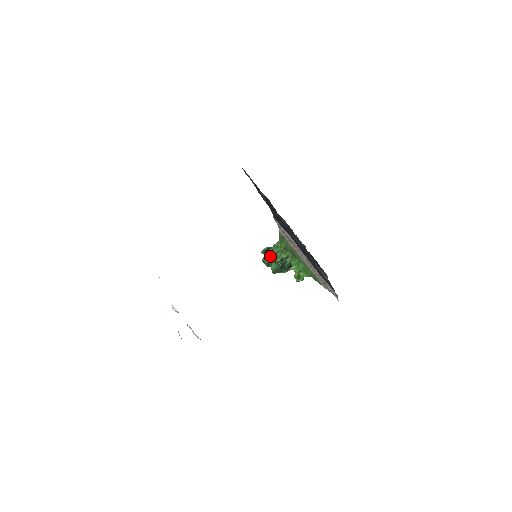
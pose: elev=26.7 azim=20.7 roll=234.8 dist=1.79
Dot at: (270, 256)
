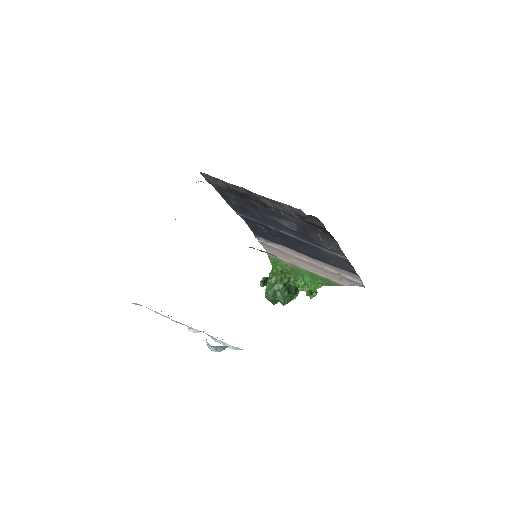
Dot at: (271, 287)
